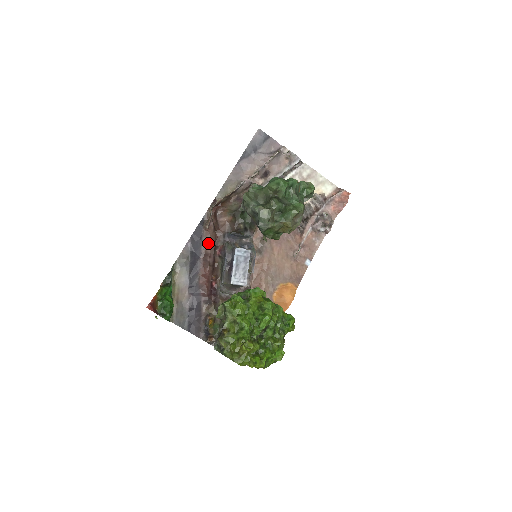
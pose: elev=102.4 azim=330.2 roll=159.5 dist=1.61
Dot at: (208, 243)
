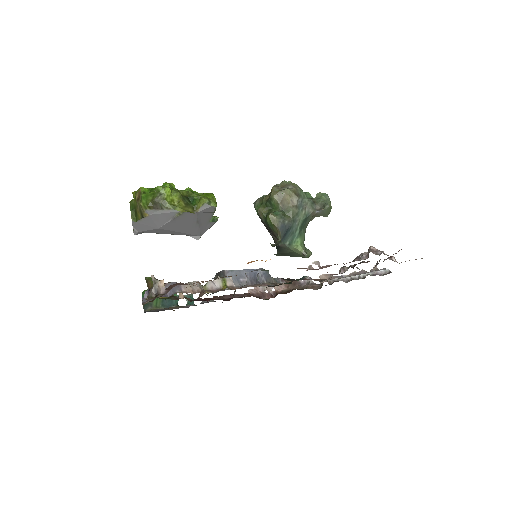
Dot at: occluded
